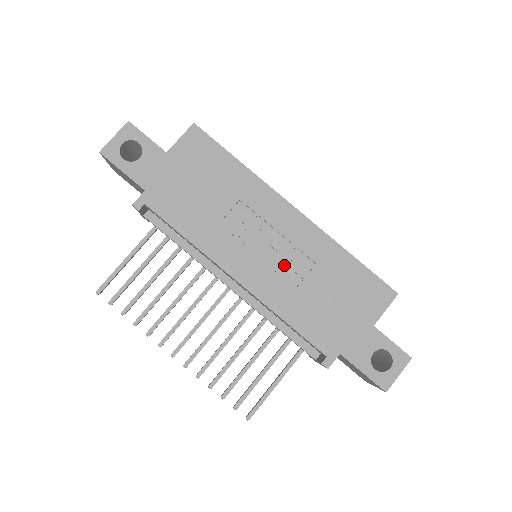
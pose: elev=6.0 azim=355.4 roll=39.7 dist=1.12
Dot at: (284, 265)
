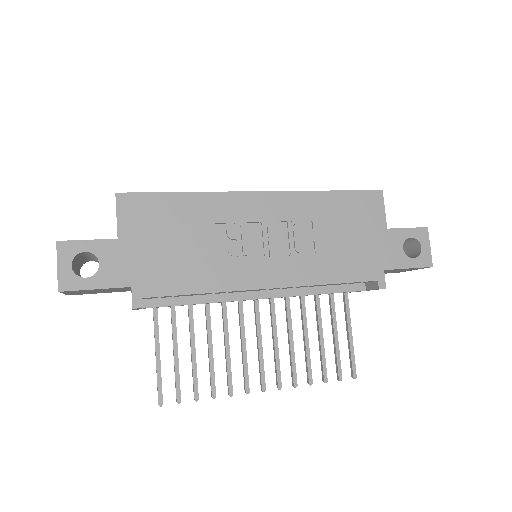
Dot at: (291, 243)
